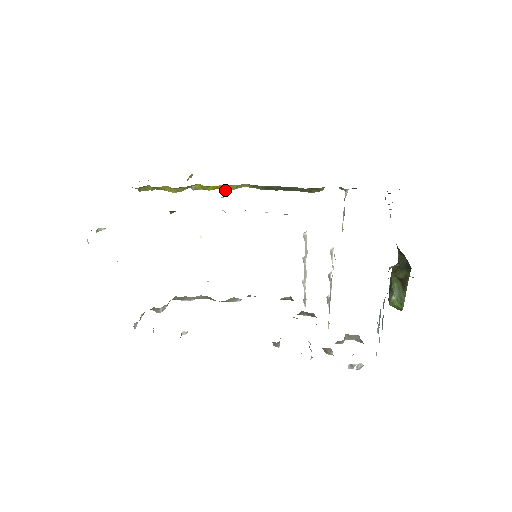
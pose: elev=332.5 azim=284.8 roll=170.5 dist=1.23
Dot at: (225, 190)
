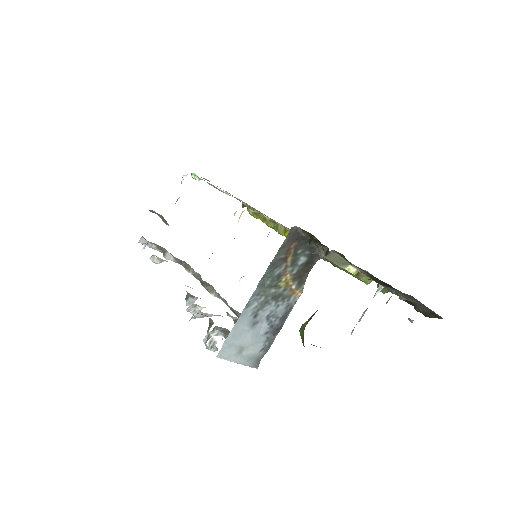
Dot at: occluded
